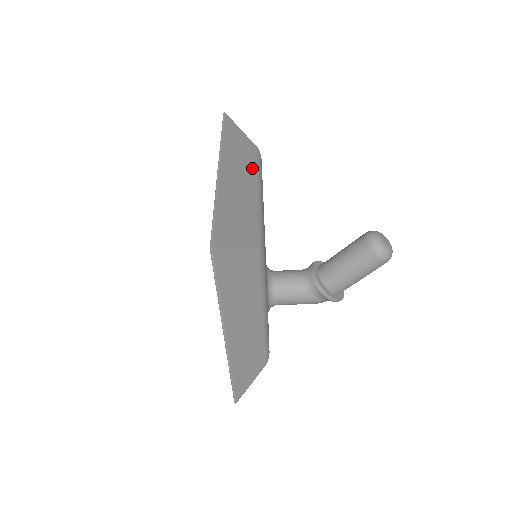
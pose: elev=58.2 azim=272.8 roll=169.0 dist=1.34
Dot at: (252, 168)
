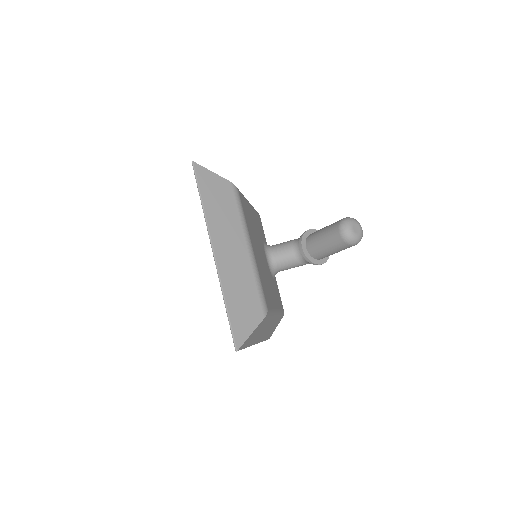
Dot at: (236, 222)
